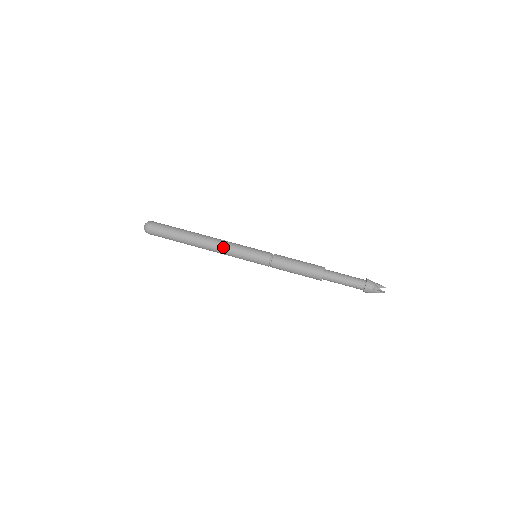
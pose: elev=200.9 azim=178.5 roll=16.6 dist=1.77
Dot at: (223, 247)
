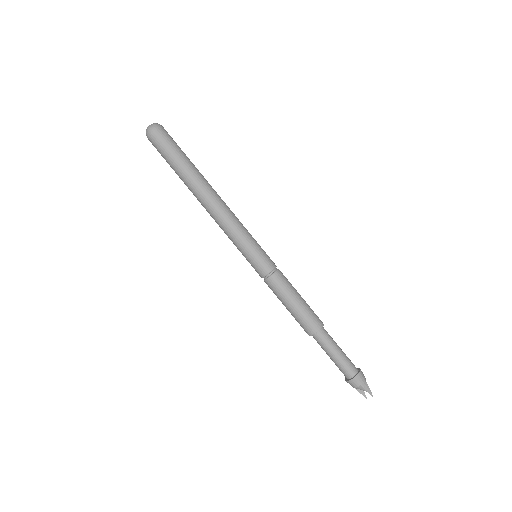
Dot at: (233, 214)
